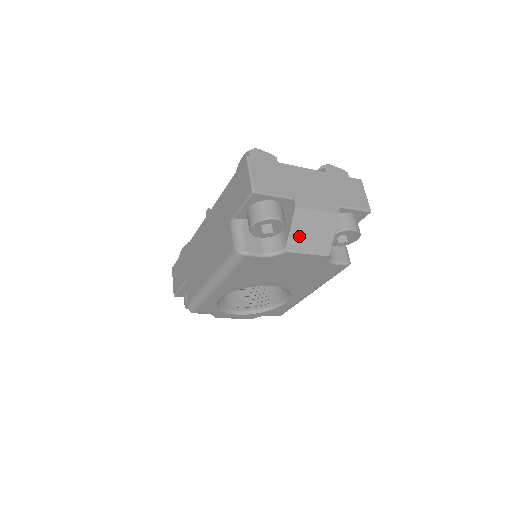
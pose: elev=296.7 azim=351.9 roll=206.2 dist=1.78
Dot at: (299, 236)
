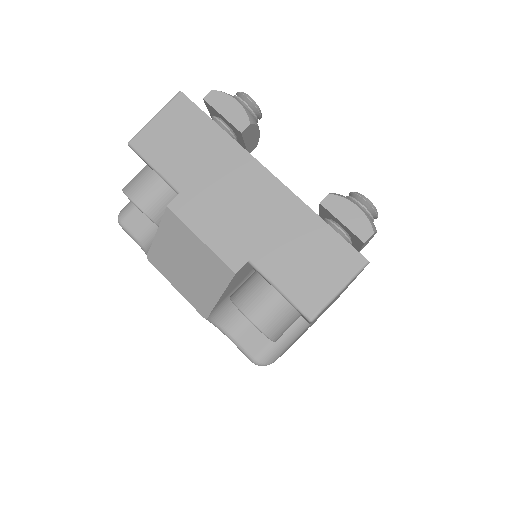
Dot at: (167, 253)
